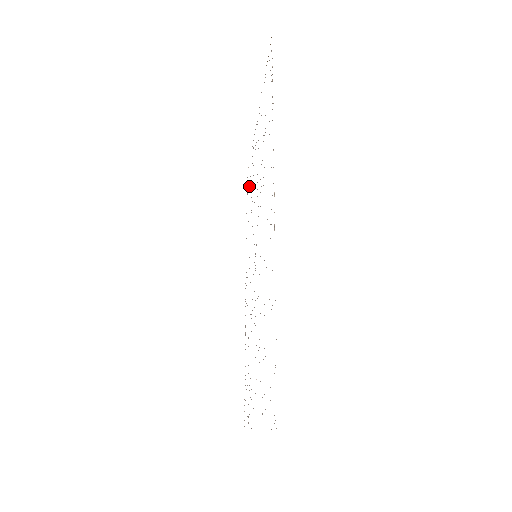
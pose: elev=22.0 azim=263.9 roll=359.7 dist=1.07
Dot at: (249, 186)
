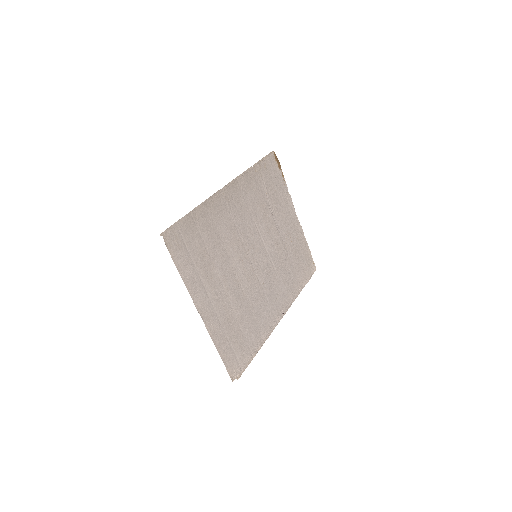
Dot at: (300, 257)
